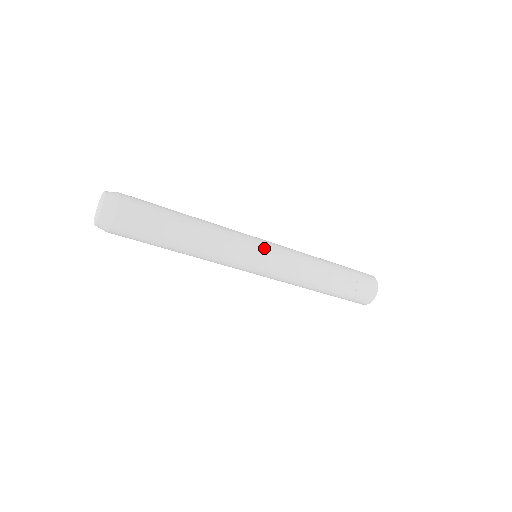
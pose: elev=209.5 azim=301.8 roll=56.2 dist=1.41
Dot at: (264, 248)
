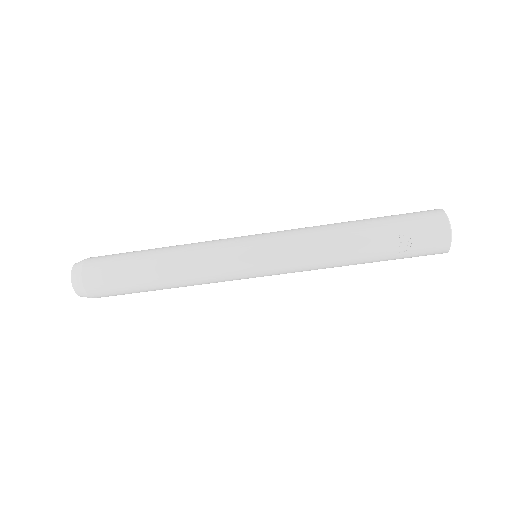
Dot at: (251, 251)
